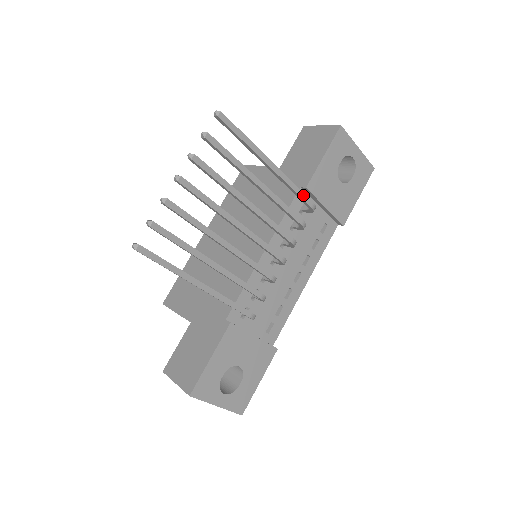
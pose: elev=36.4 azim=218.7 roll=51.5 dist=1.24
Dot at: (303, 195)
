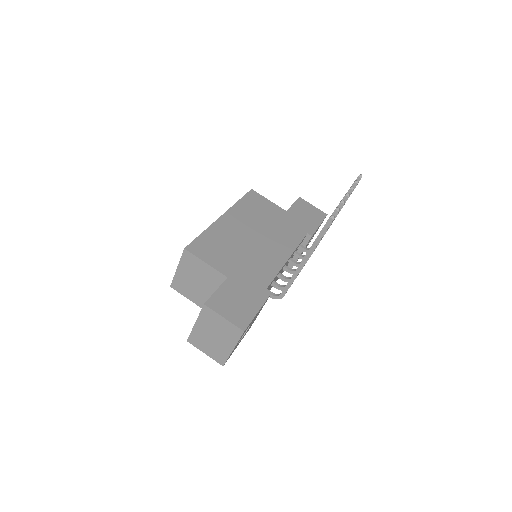
Dot at: occluded
